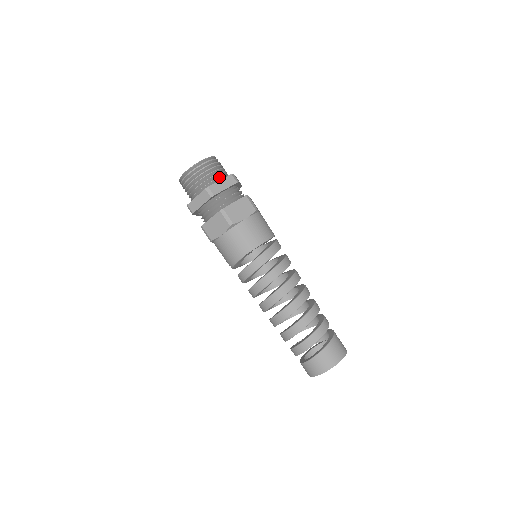
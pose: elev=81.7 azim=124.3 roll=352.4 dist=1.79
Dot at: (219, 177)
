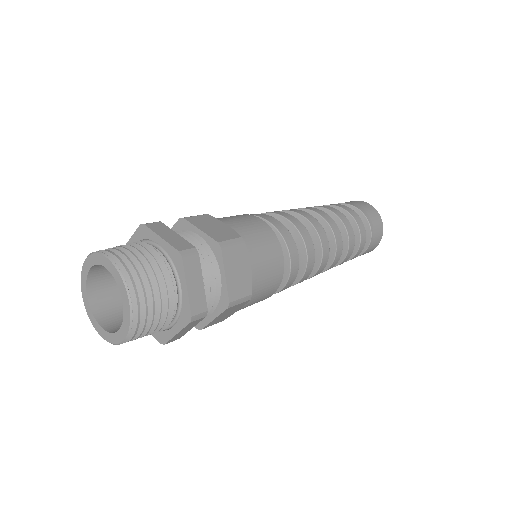
Dot at: (171, 281)
